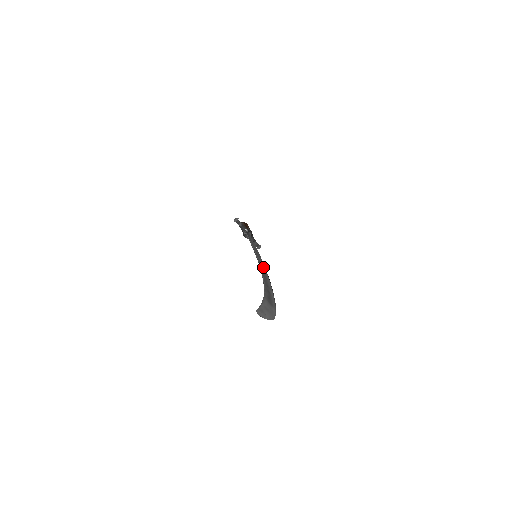
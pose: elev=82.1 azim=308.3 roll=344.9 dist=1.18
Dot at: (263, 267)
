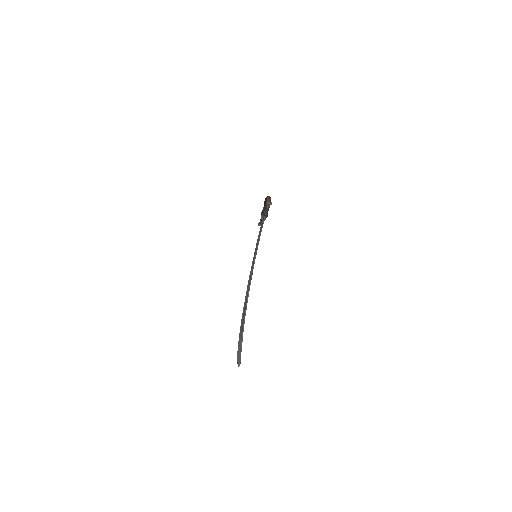
Dot at: occluded
